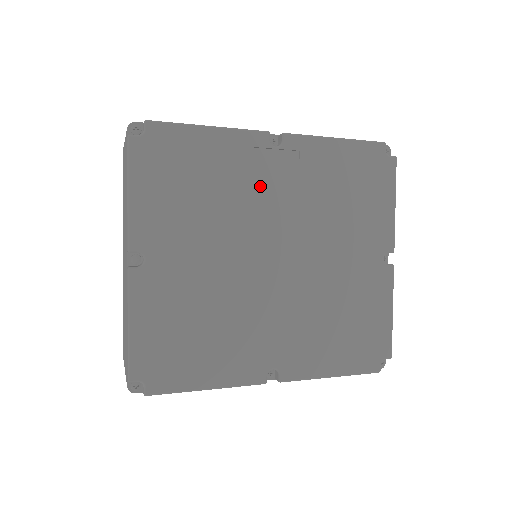
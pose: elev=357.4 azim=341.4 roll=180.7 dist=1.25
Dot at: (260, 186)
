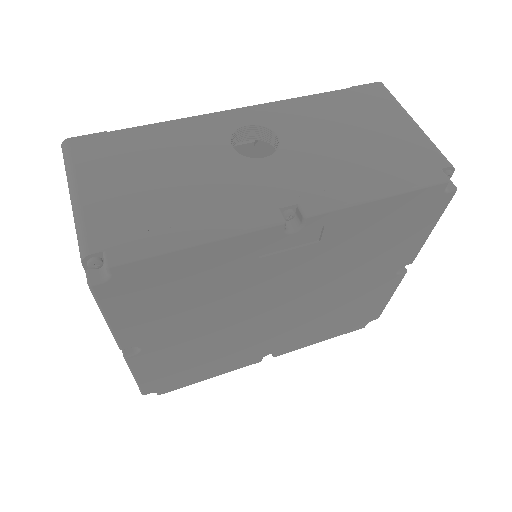
Dot at: (267, 269)
